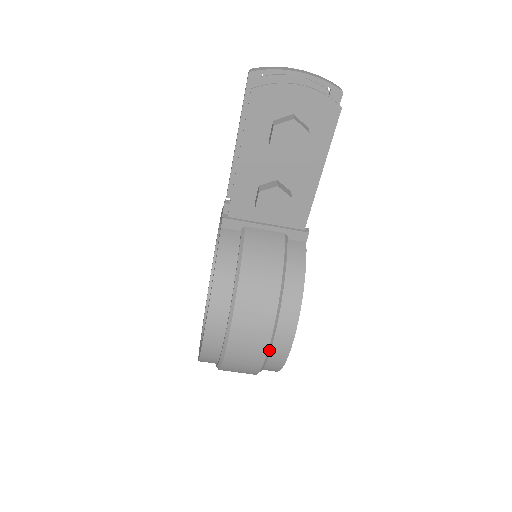
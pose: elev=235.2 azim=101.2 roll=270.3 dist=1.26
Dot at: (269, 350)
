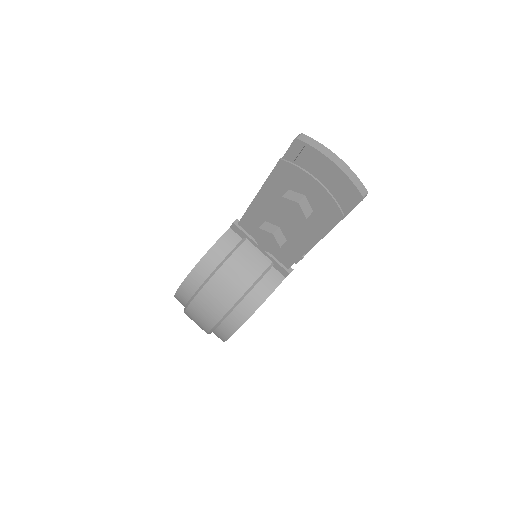
Dot at: (213, 329)
